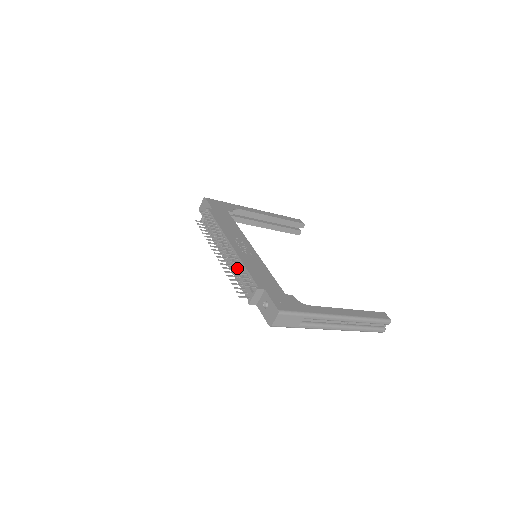
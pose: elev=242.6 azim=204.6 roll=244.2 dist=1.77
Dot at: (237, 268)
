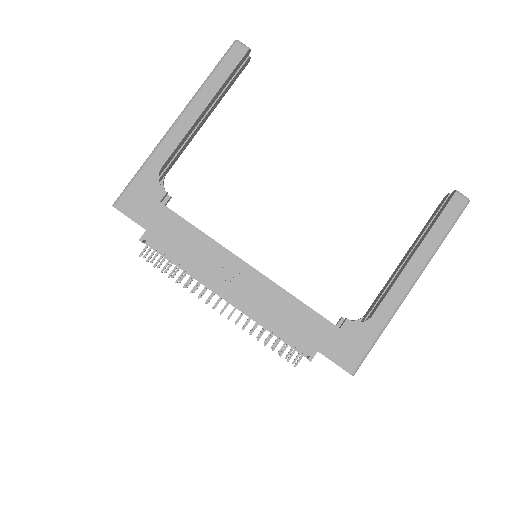
Dot at: occluded
